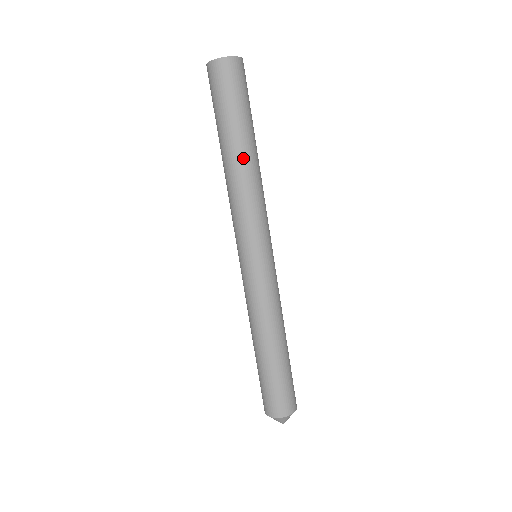
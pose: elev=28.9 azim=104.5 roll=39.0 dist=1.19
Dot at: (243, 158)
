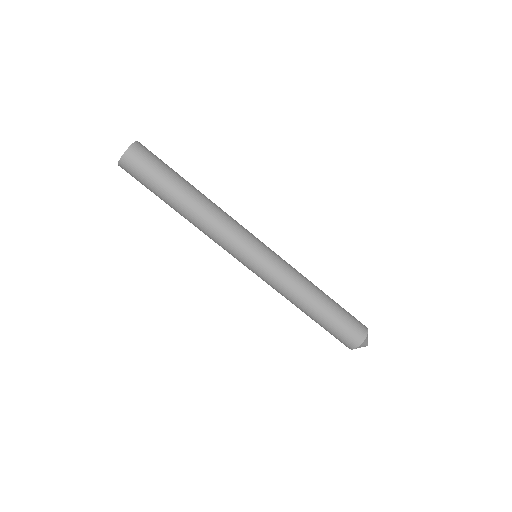
Dot at: (193, 203)
